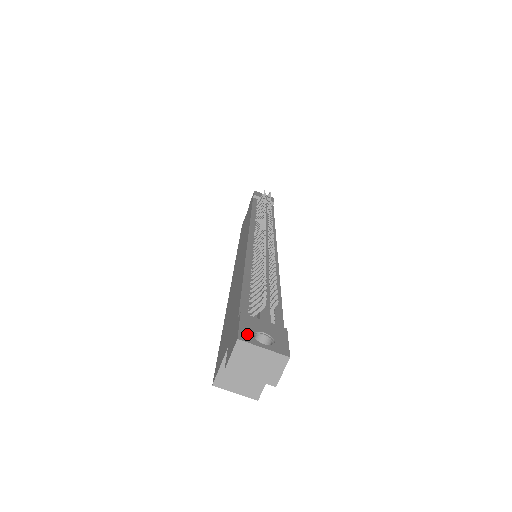
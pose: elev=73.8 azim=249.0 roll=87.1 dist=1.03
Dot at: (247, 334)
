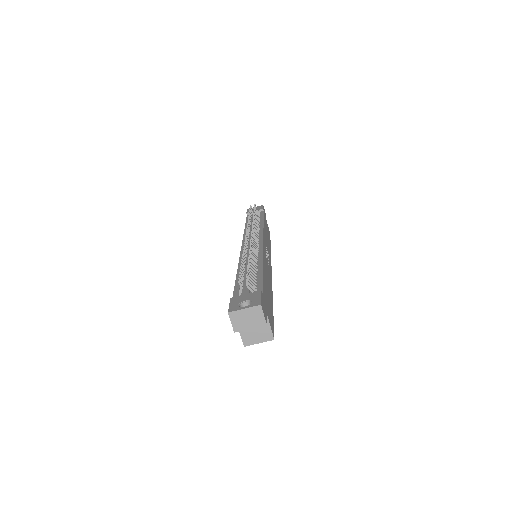
Dot at: (234, 307)
